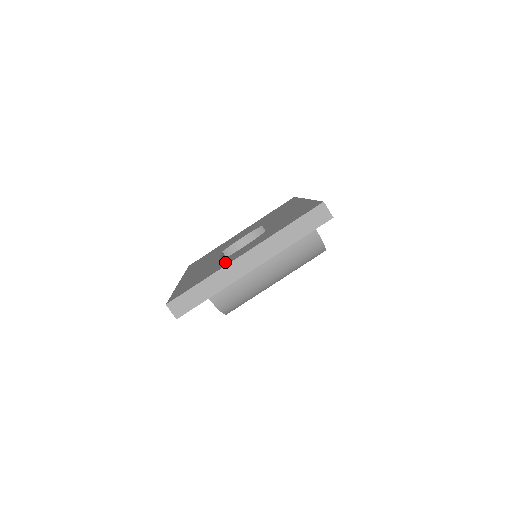
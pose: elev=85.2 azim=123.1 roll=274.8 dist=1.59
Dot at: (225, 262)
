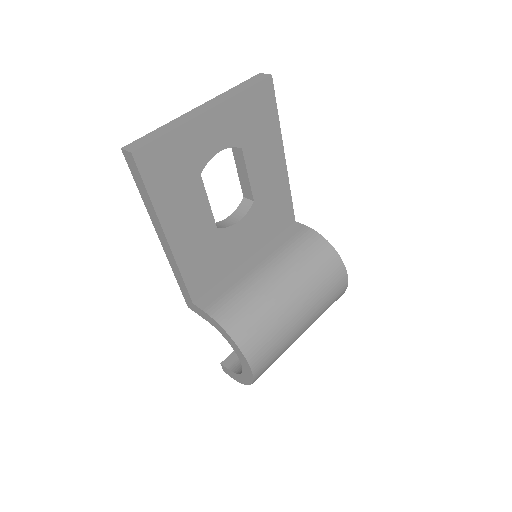
Dot at: occluded
